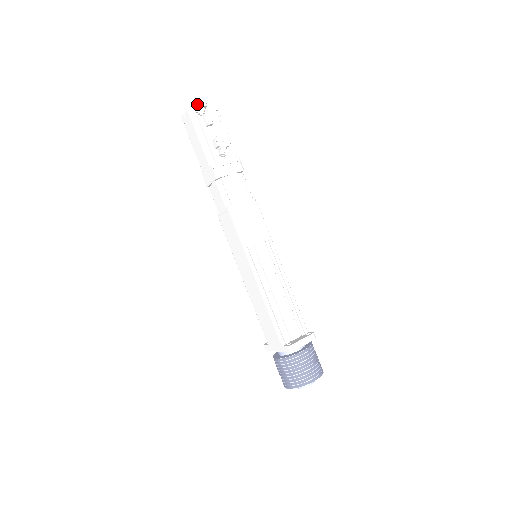
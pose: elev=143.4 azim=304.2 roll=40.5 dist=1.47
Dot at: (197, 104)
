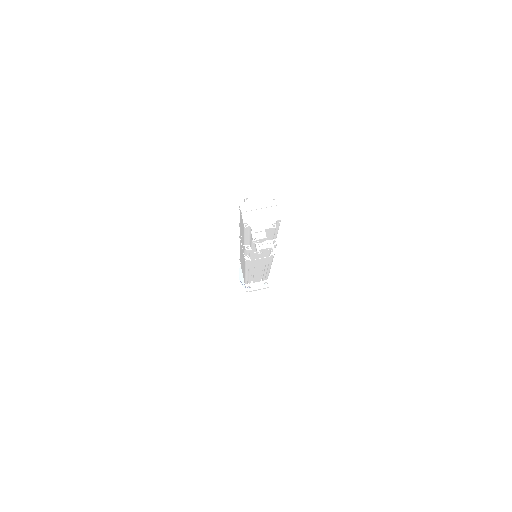
Dot at: (254, 241)
